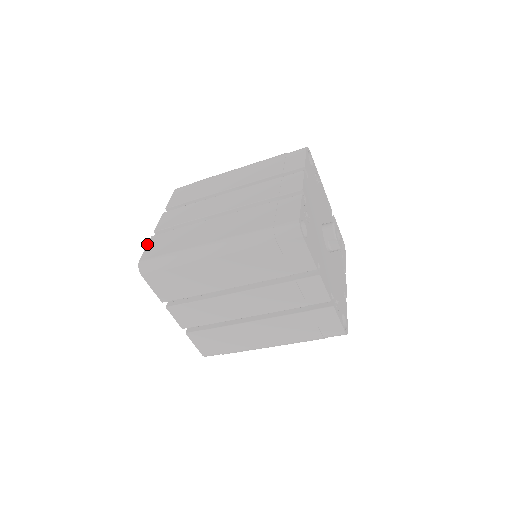
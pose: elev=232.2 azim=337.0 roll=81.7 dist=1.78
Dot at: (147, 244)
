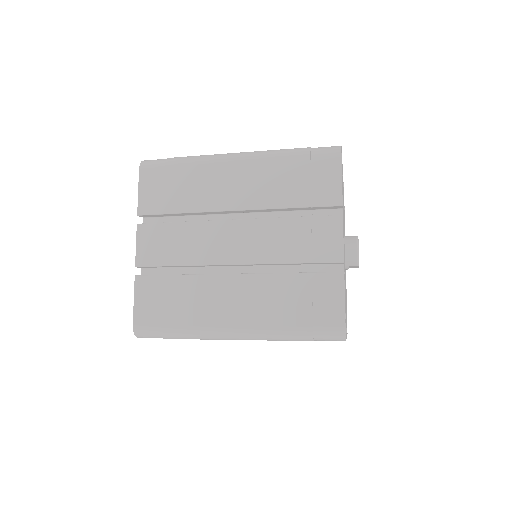
Dot at: occluded
